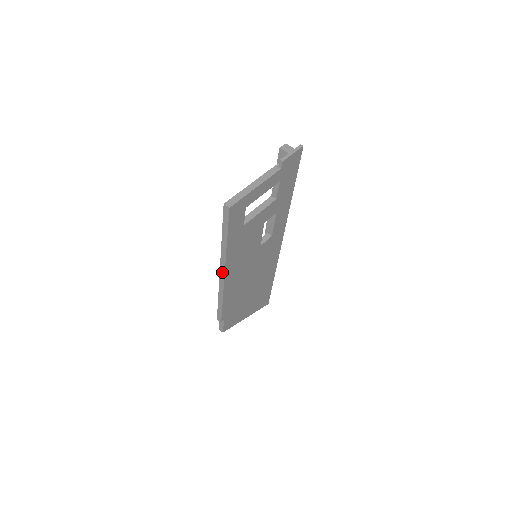
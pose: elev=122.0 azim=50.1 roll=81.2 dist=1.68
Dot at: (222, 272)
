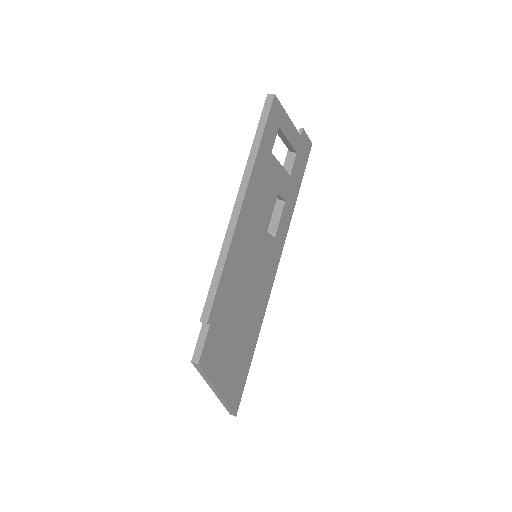
Dot at: (238, 203)
